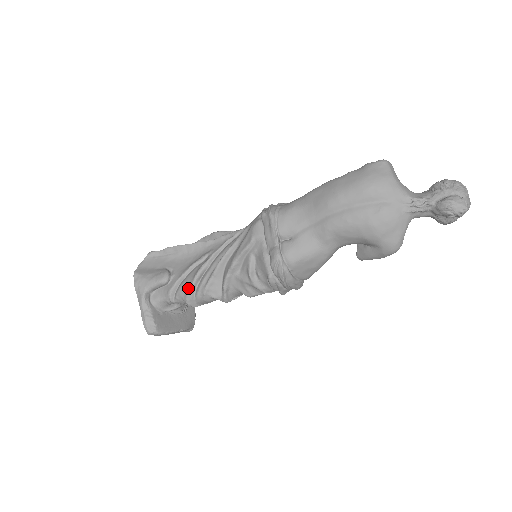
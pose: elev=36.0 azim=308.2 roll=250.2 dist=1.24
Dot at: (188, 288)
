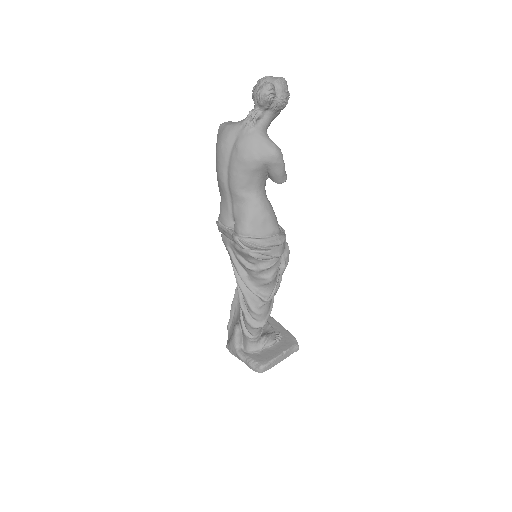
Dot at: (244, 318)
